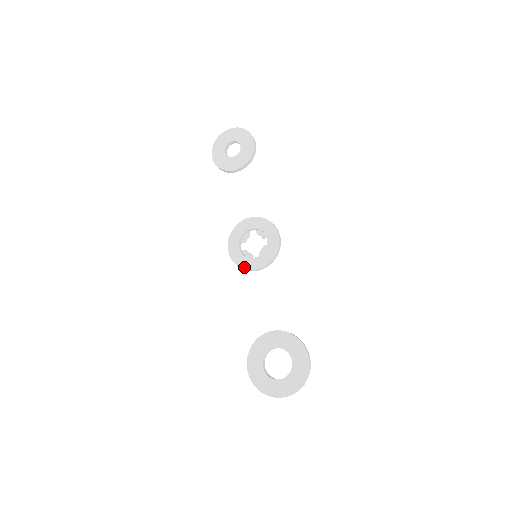
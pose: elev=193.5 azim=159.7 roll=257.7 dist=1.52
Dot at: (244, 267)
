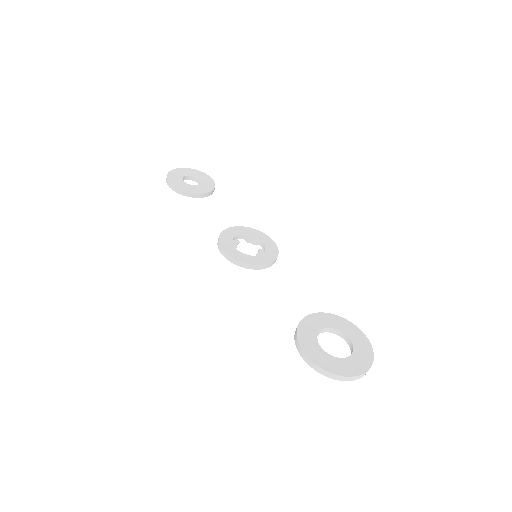
Dot at: (249, 263)
